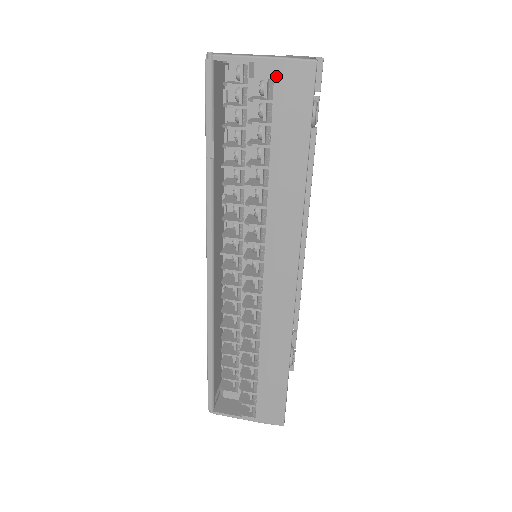
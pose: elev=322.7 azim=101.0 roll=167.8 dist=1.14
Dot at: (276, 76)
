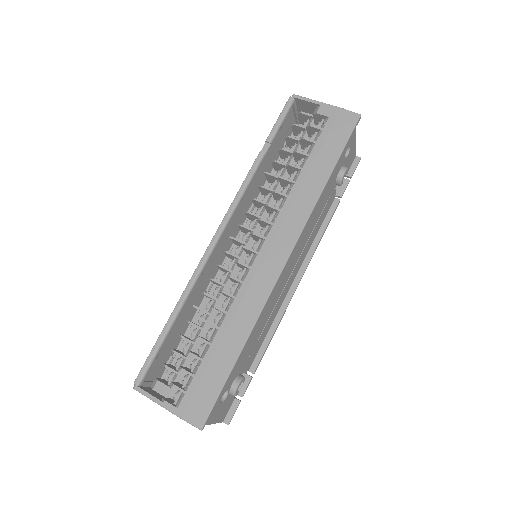
Dot at: (331, 116)
